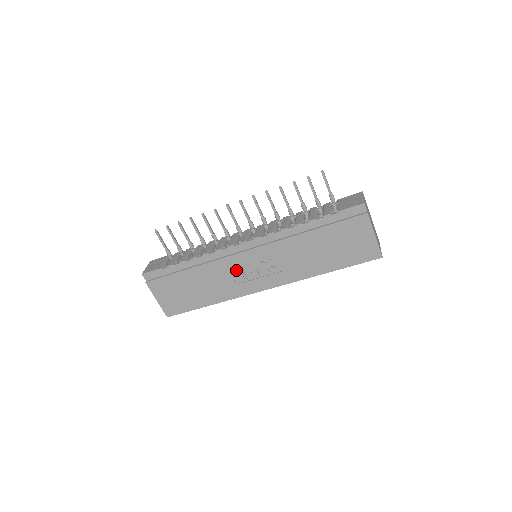
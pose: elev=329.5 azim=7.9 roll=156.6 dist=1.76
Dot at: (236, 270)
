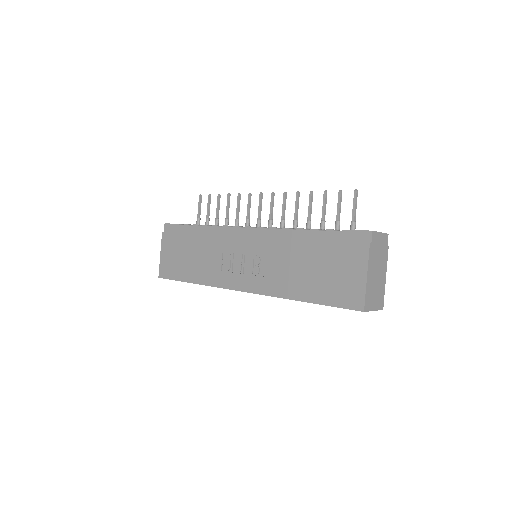
Dot at: (228, 254)
